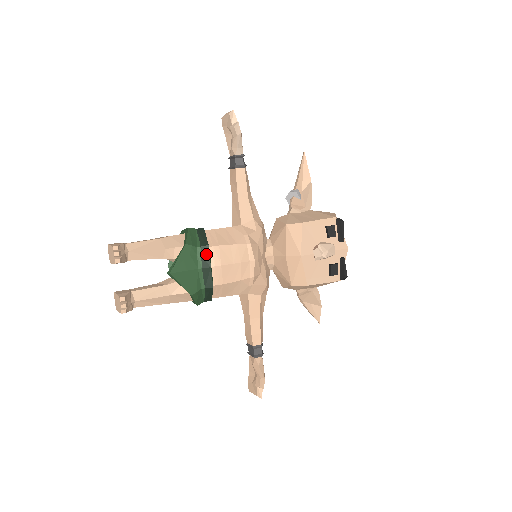
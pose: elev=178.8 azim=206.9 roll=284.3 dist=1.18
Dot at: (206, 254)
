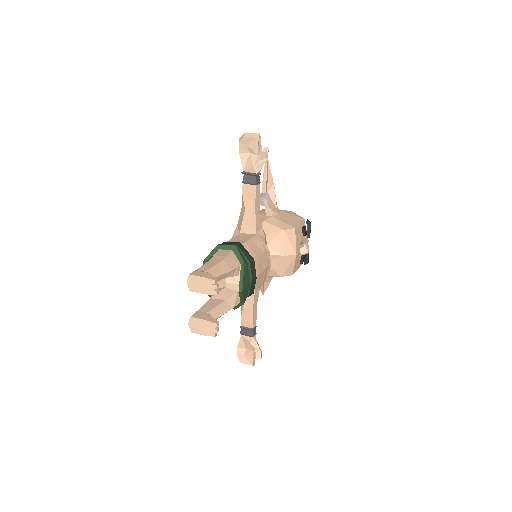
Dot at: (253, 268)
